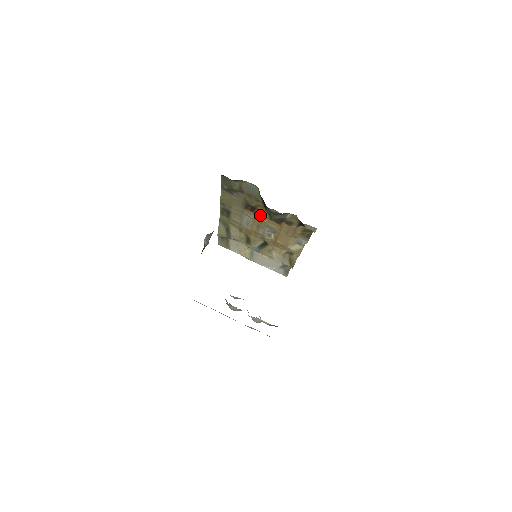
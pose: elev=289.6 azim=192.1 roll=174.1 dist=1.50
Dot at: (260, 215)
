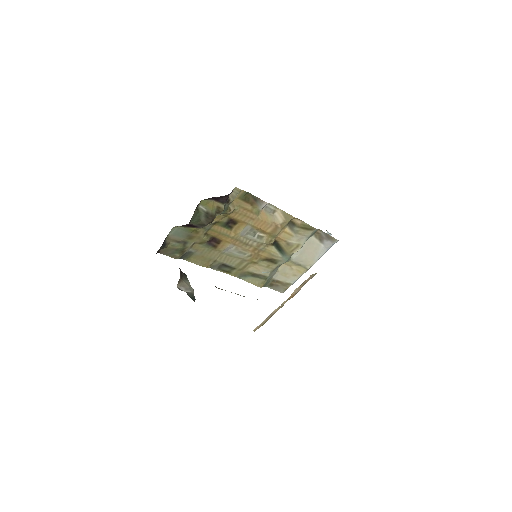
Dot at: (224, 237)
